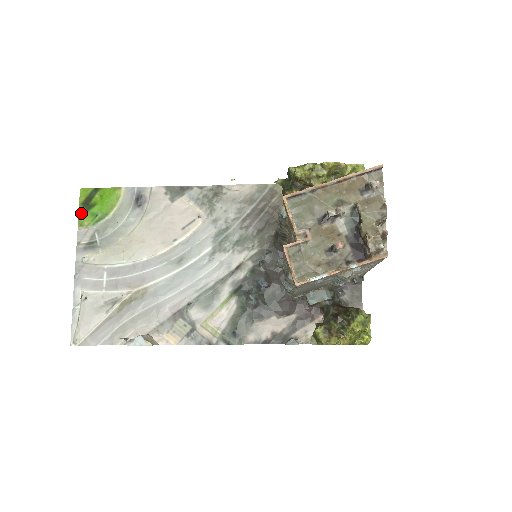
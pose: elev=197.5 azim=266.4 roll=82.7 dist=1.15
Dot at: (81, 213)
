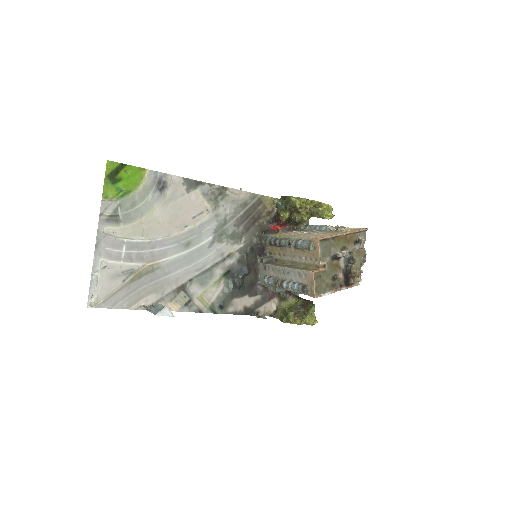
Dot at: (106, 185)
